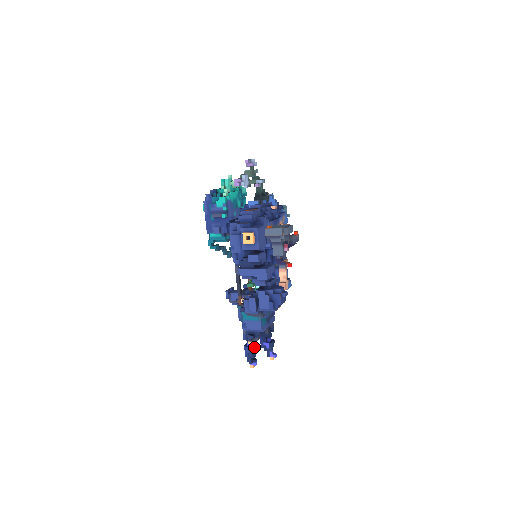
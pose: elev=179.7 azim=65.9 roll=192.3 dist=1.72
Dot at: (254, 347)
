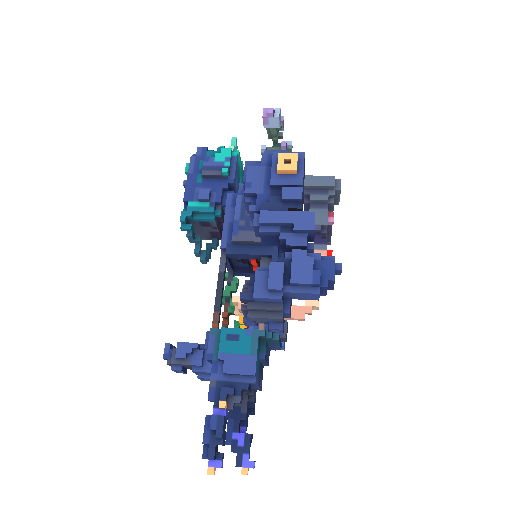
Dot at: (225, 422)
